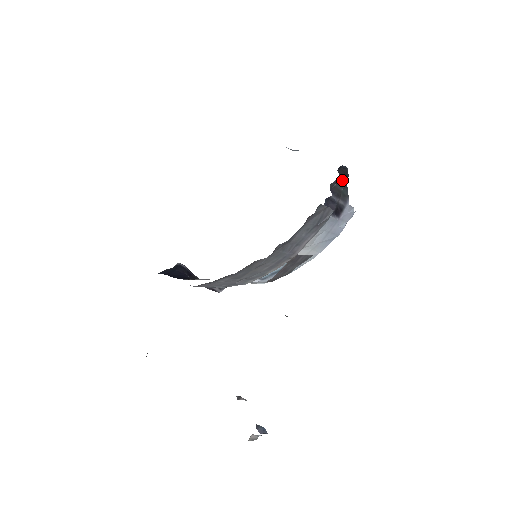
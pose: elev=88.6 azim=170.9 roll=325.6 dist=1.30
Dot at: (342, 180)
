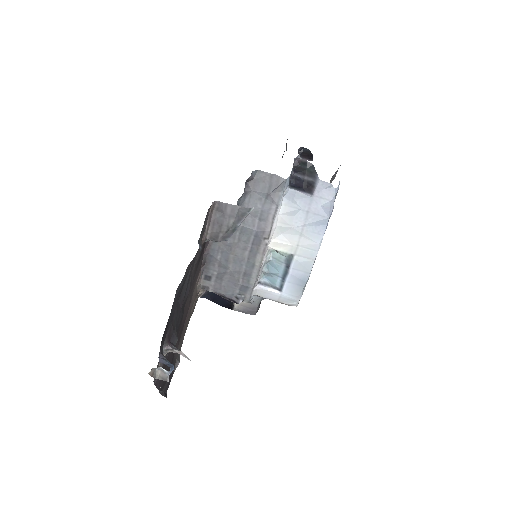
Dot at: (302, 159)
